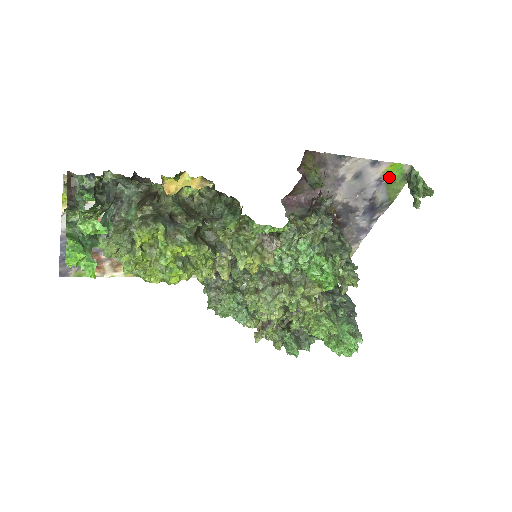
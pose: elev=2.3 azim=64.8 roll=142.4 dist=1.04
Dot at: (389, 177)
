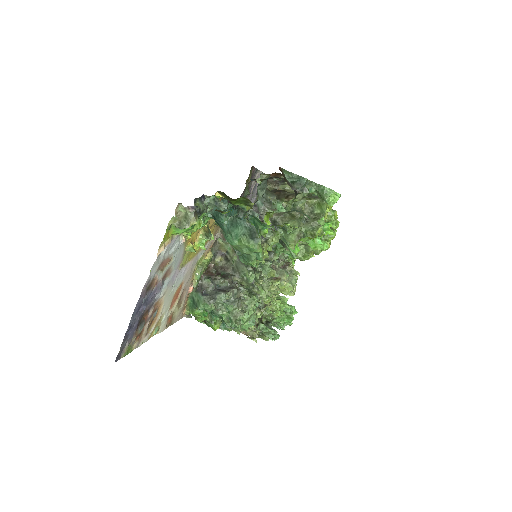
Dot at: occluded
